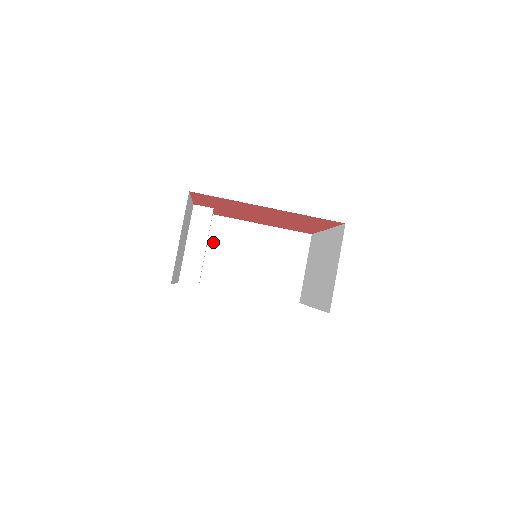
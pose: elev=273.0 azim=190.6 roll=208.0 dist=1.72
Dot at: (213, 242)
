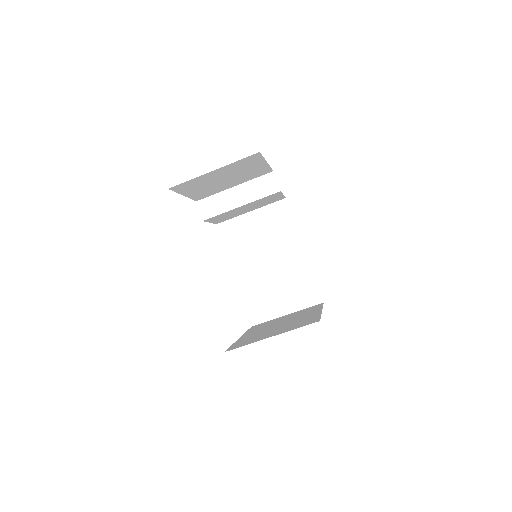
Dot at: (261, 213)
